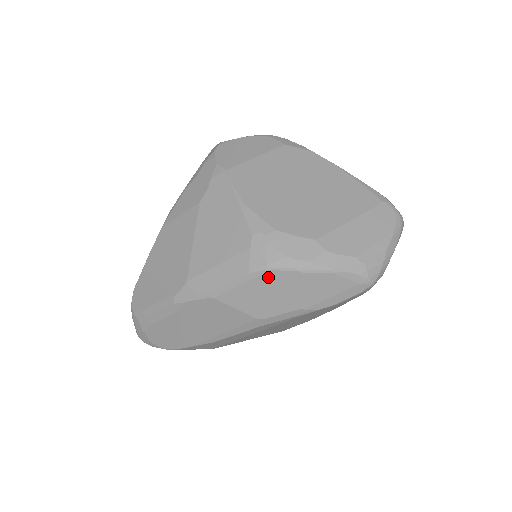
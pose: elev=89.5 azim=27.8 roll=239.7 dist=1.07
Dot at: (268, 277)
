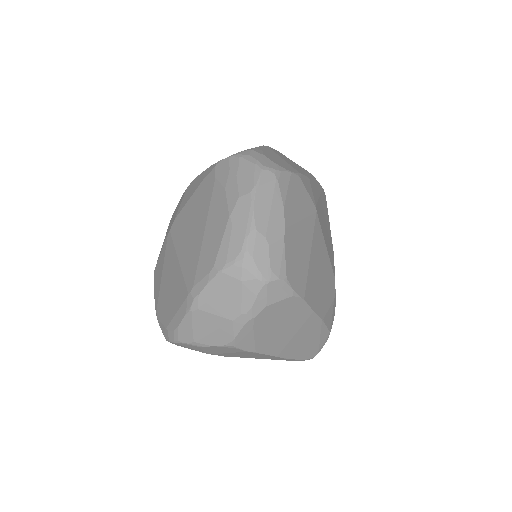
Dot at: occluded
